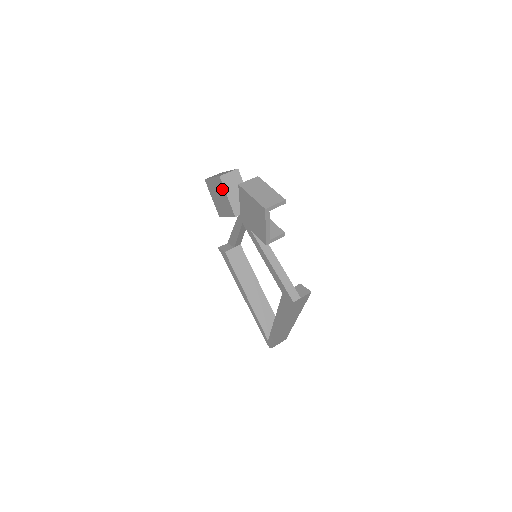
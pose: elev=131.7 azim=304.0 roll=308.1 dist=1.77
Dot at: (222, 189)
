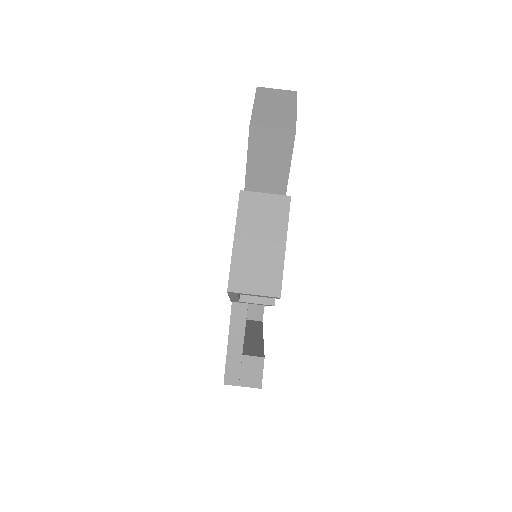
Dot at: occluded
